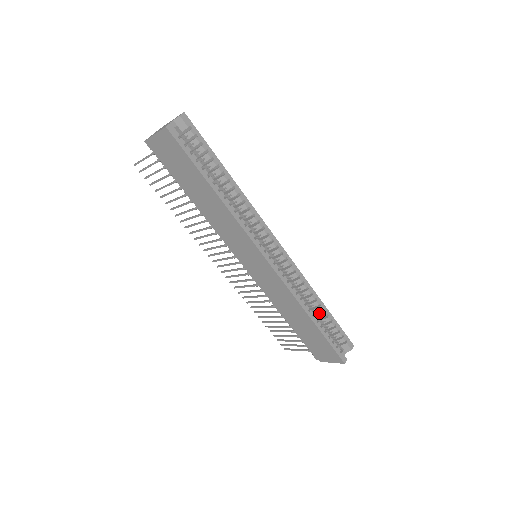
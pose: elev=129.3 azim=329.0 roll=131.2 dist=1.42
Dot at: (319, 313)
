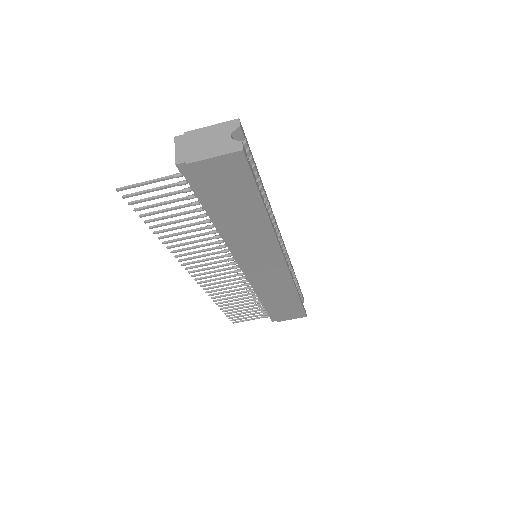
Dot at: occluded
